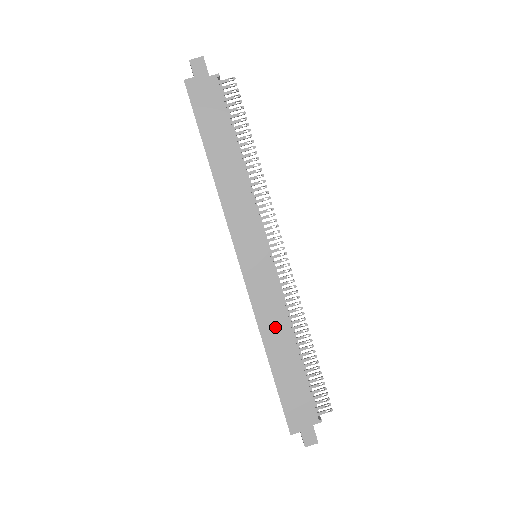
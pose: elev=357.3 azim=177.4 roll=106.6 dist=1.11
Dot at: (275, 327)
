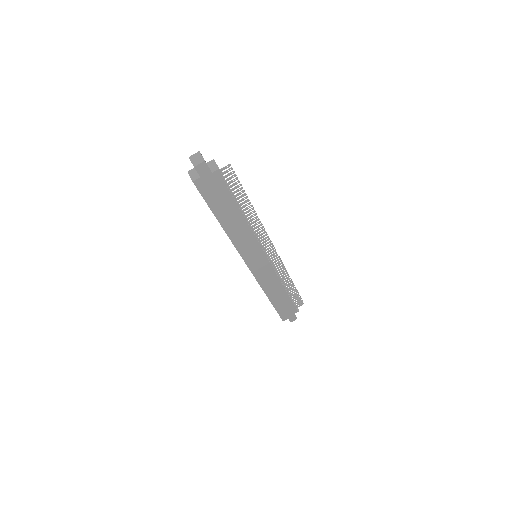
Dot at: (272, 286)
